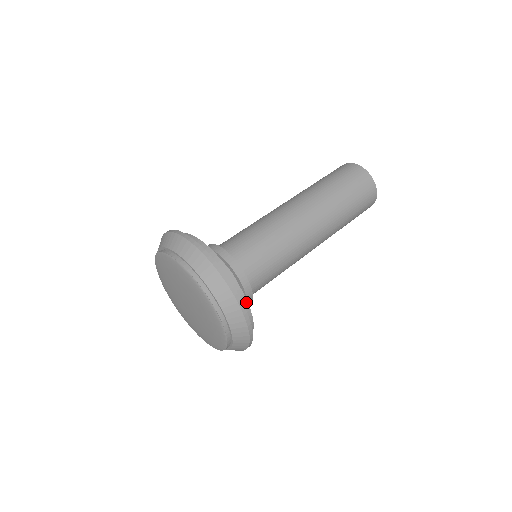
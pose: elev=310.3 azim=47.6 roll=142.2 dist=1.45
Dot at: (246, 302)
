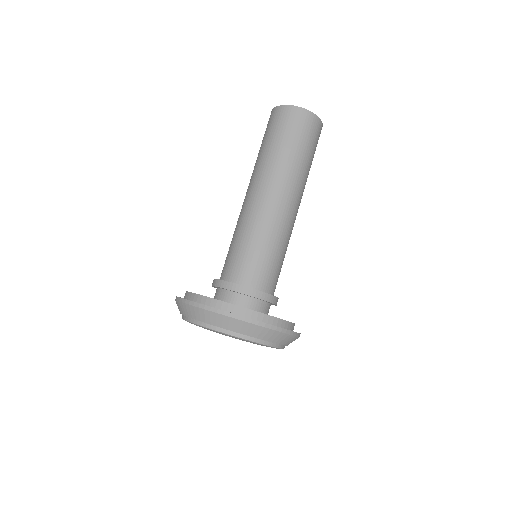
Dot at: (266, 316)
